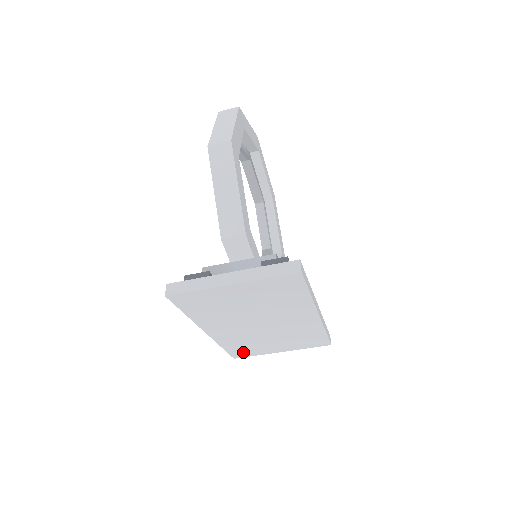
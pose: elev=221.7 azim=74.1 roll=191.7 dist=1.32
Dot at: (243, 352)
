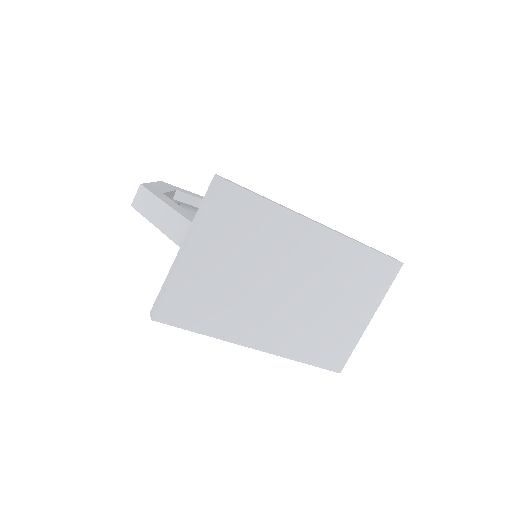
Dot at: (334, 354)
